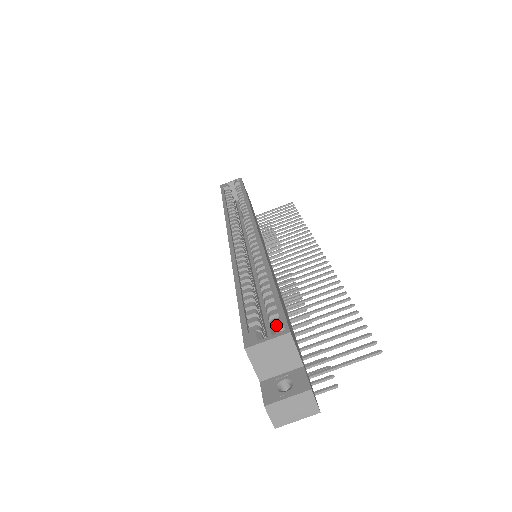
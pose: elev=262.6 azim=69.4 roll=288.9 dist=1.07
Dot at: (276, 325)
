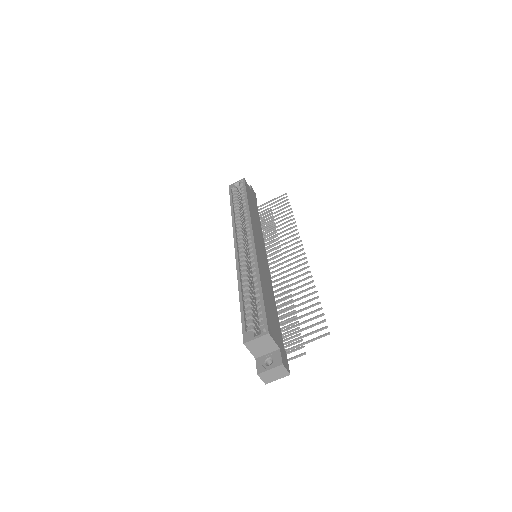
Dot at: (261, 328)
